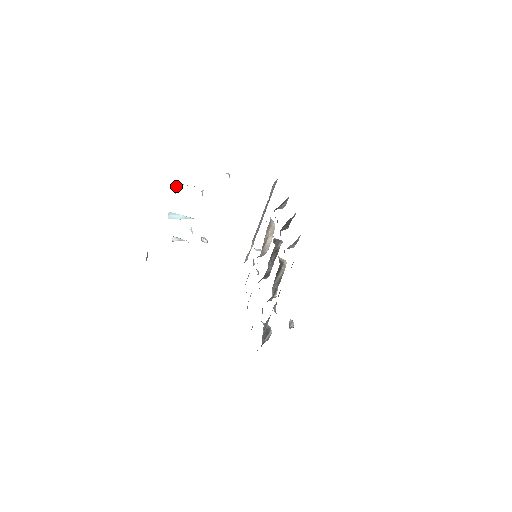
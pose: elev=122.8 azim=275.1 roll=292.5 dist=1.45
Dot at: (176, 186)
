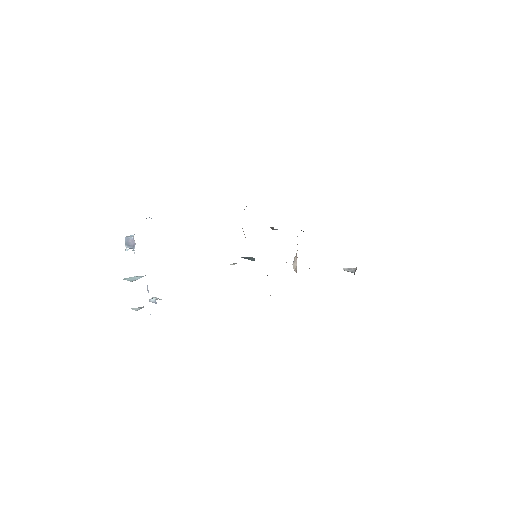
Dot at: (129, 238)
